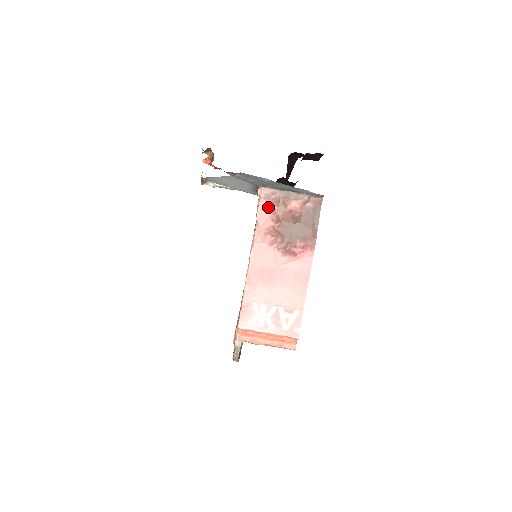
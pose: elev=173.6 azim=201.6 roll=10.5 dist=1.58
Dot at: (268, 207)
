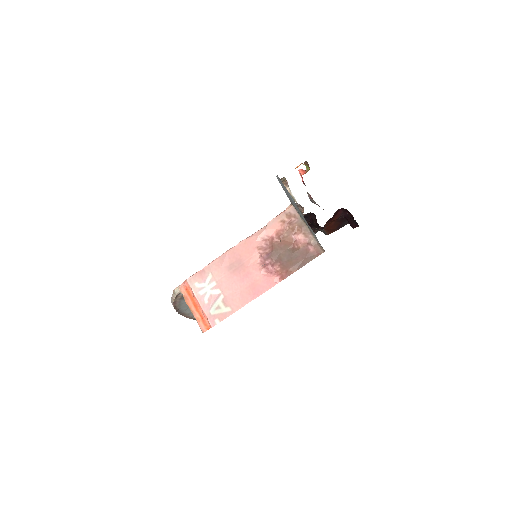
Dot at: (283, 222)
